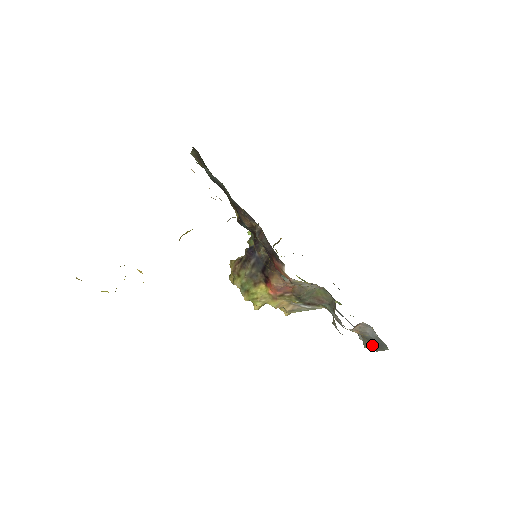
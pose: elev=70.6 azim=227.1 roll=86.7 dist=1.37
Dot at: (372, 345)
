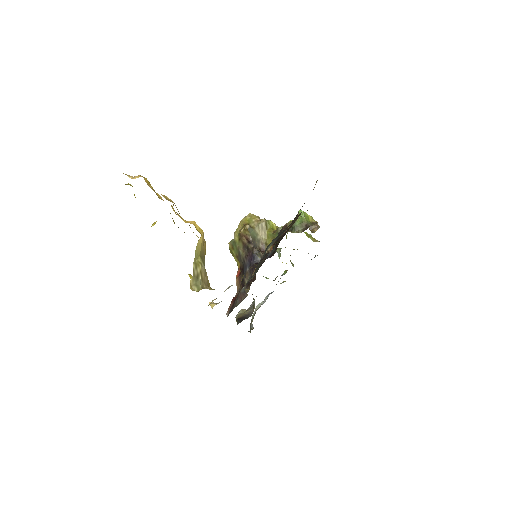
Dot at: (253, 318)
